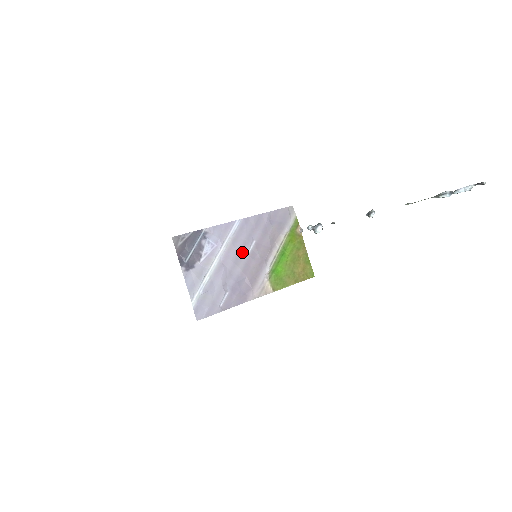
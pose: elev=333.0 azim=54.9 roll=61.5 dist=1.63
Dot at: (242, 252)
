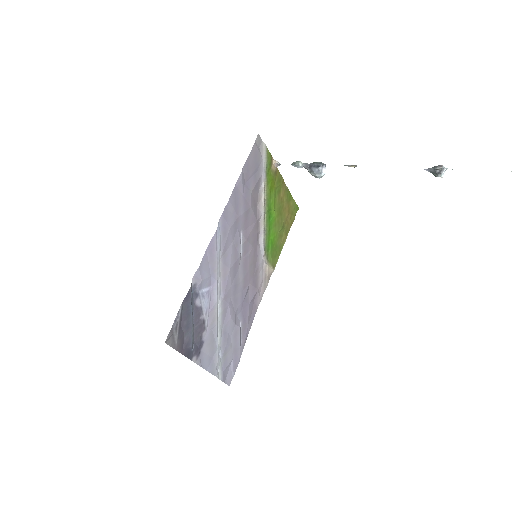
Dot at: (236, 262)
